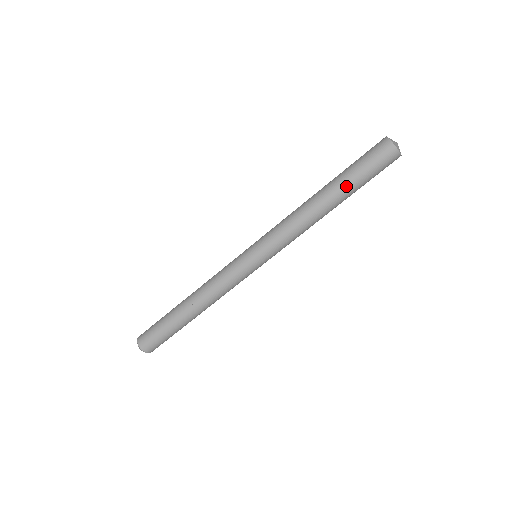
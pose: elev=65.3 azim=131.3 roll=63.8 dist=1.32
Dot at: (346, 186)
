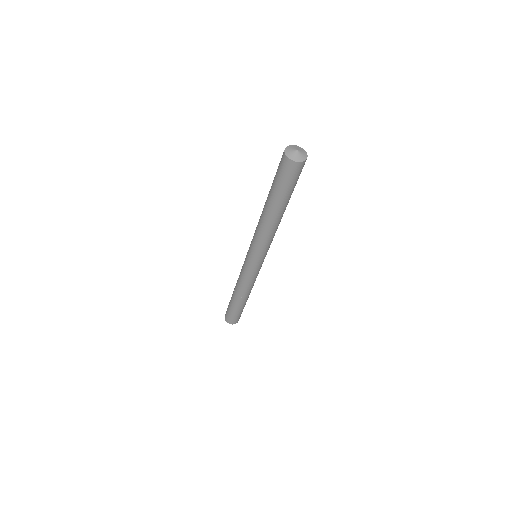
Dot at: (271, 196)
